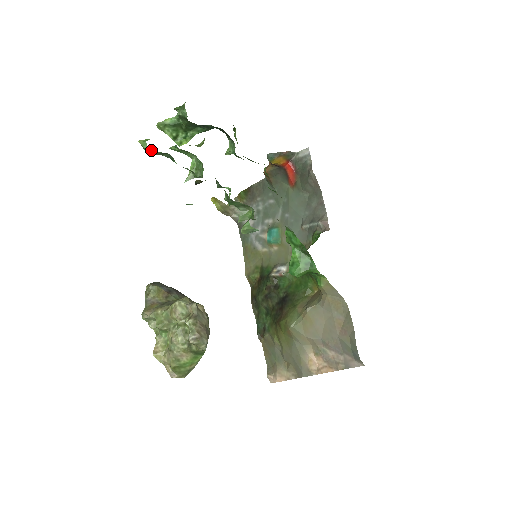
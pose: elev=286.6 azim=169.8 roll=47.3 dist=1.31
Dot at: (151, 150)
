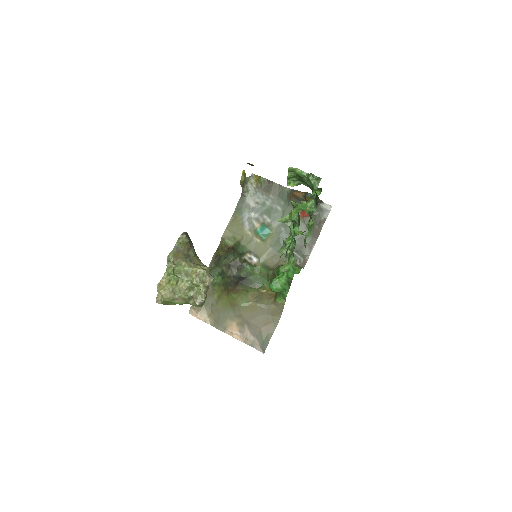
Dot at: (294, 220)
